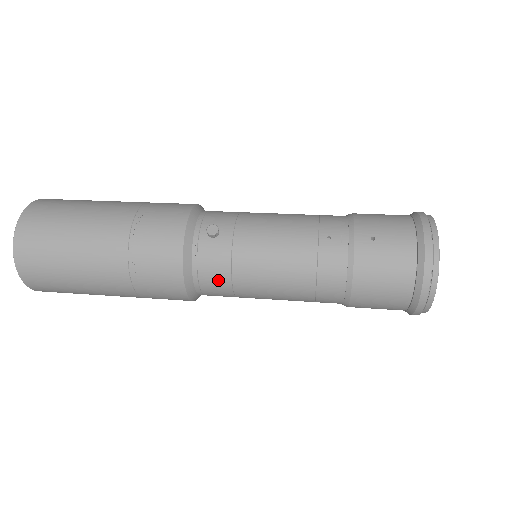
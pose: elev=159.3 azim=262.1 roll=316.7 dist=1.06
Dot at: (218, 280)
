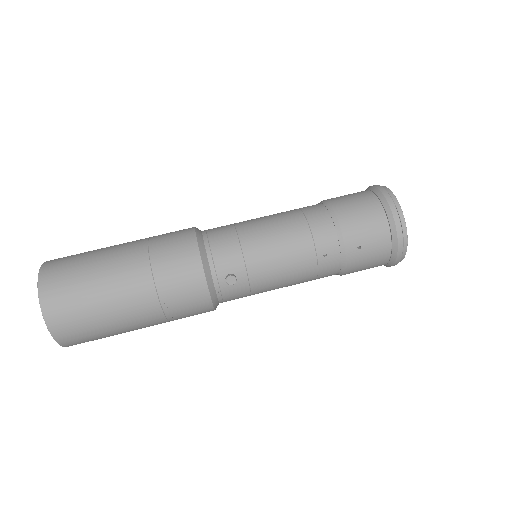
Dot at: occluded
